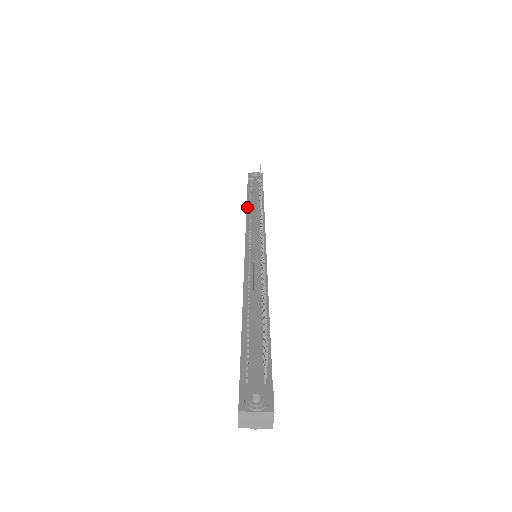
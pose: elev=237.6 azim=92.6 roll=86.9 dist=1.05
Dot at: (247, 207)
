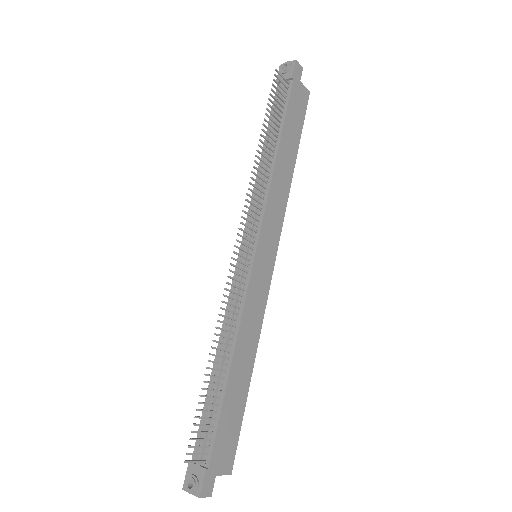
Dot at: occluded
